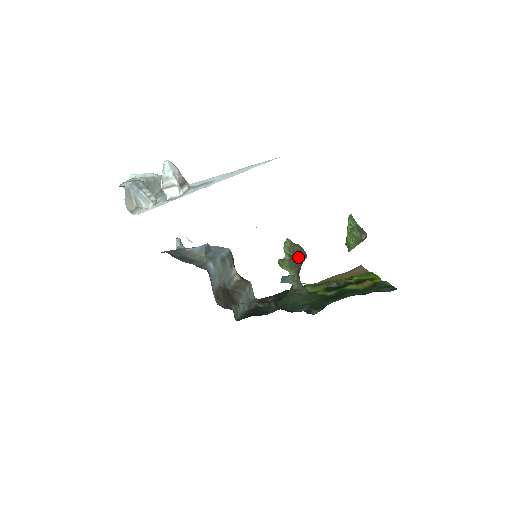
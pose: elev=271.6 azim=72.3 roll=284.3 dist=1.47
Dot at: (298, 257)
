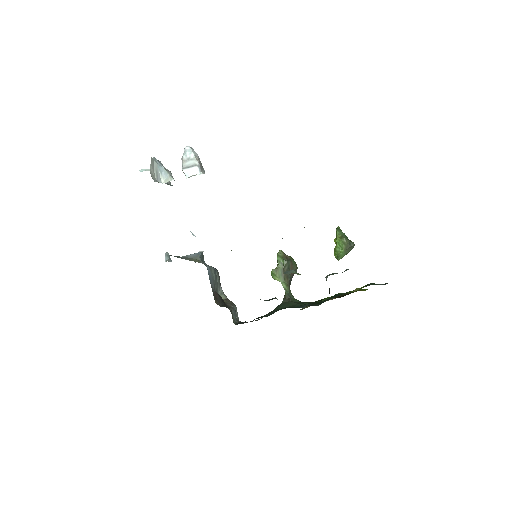
Dot at: (290, 267)
